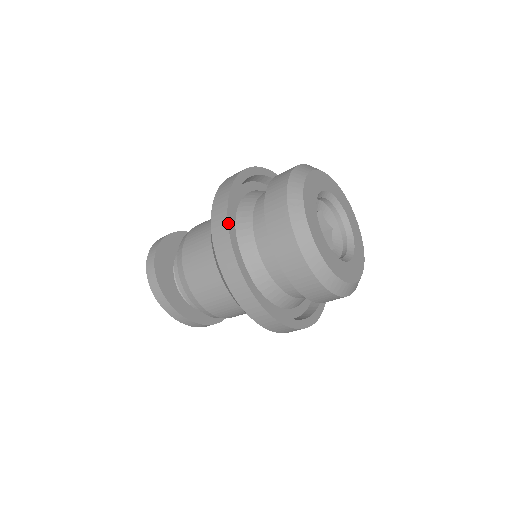
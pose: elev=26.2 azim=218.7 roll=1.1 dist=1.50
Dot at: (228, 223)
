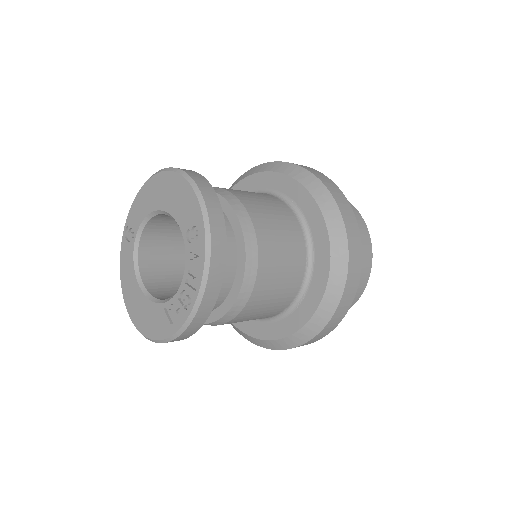
Dot at: (323, 174)
